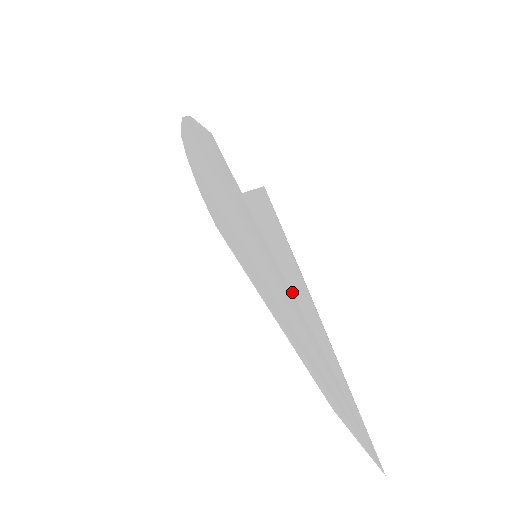
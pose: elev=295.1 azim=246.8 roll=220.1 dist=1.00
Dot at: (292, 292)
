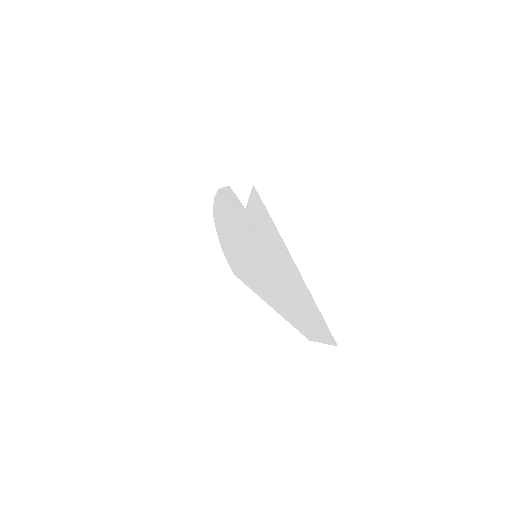
Dot at: (274, 251)
